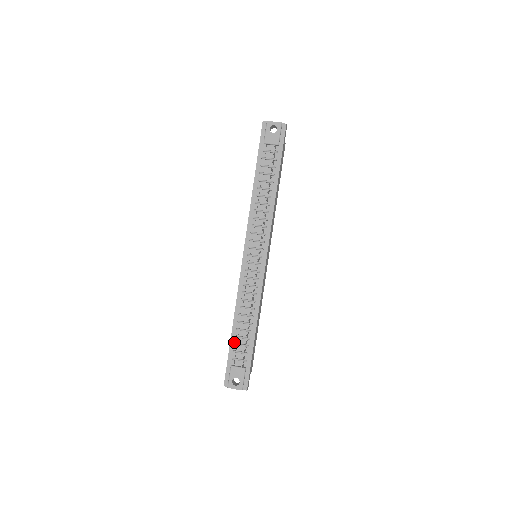
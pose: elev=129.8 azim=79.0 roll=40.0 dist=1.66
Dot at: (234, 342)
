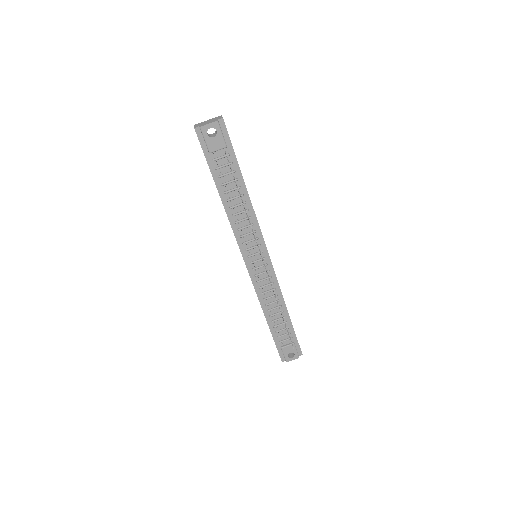
Dot at: (274, 331)
